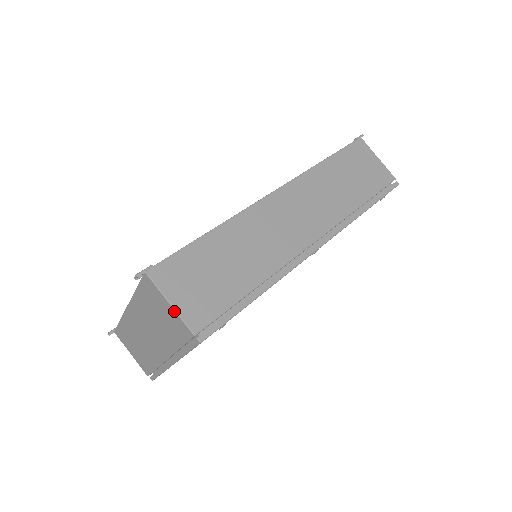
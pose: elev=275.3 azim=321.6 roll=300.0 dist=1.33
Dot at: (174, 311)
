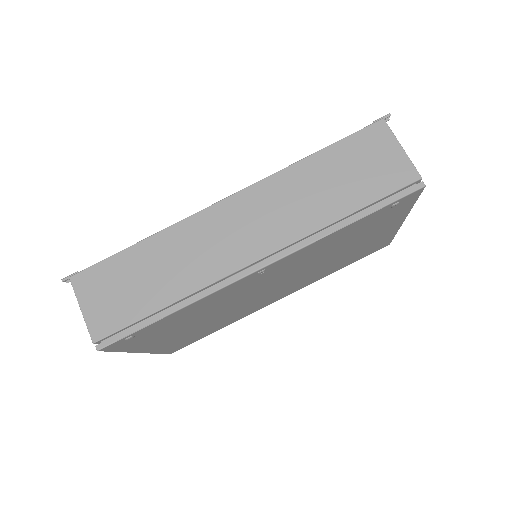
Dot at: (84, 317)
